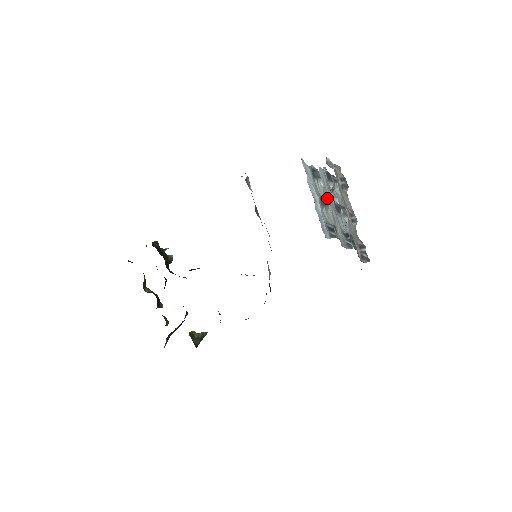
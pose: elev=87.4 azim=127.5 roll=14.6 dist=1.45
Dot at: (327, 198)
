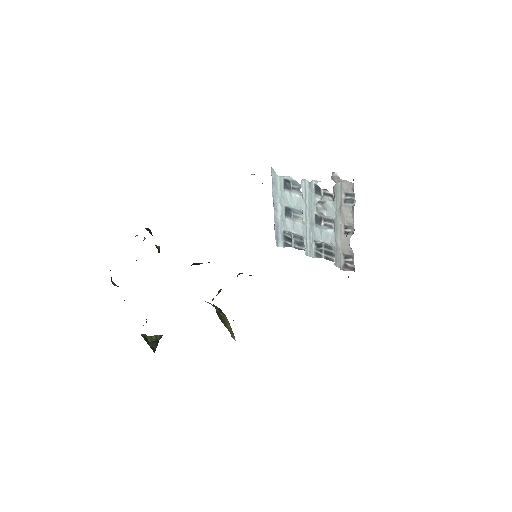
Dot at: (303, 209)
